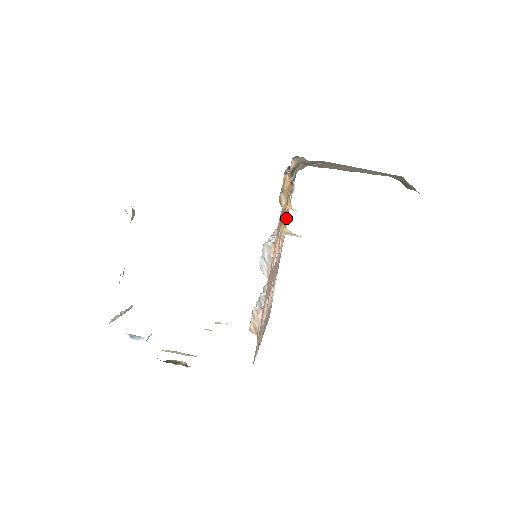
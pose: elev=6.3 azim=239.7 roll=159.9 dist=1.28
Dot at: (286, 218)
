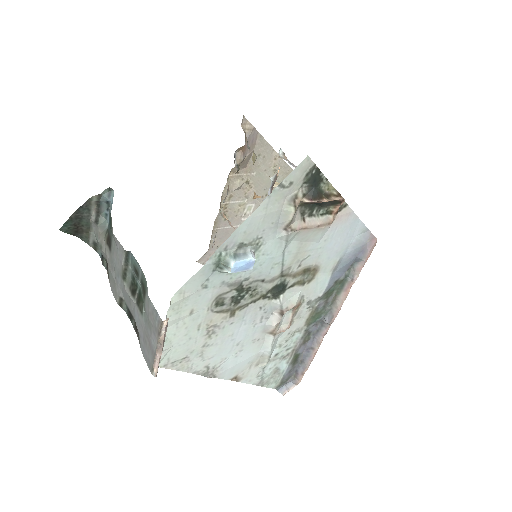
Dot at: occluded
